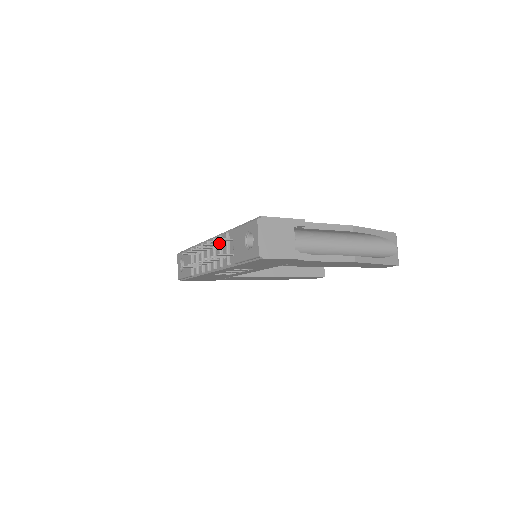
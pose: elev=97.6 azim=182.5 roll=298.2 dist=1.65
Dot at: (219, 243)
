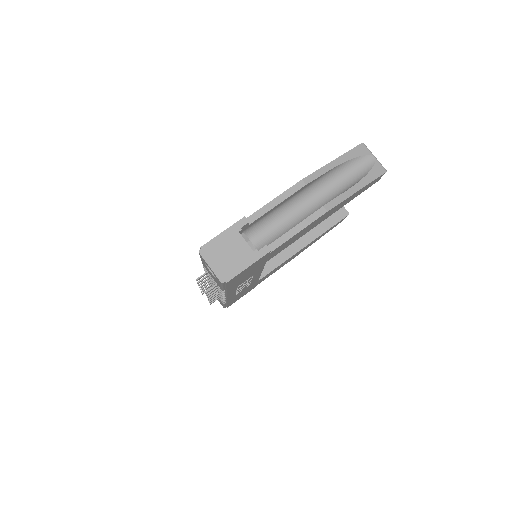
Dot at: (206, 277)
